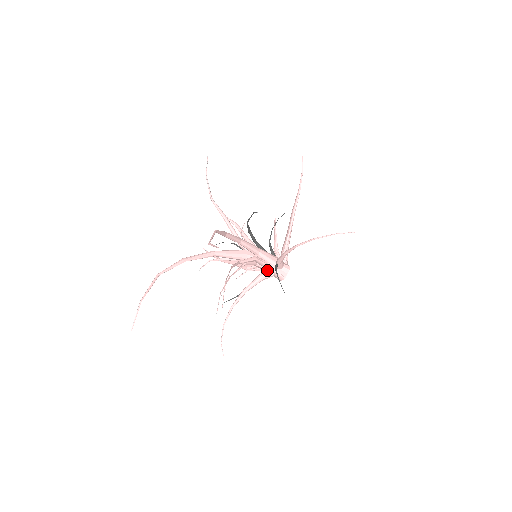
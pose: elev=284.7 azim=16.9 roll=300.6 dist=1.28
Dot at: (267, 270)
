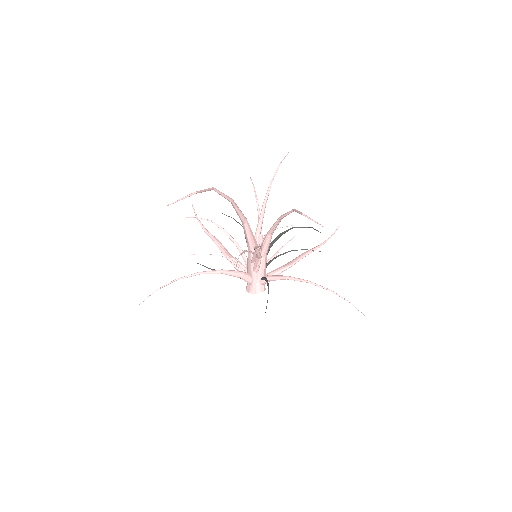
Dot at: (252, 274)
